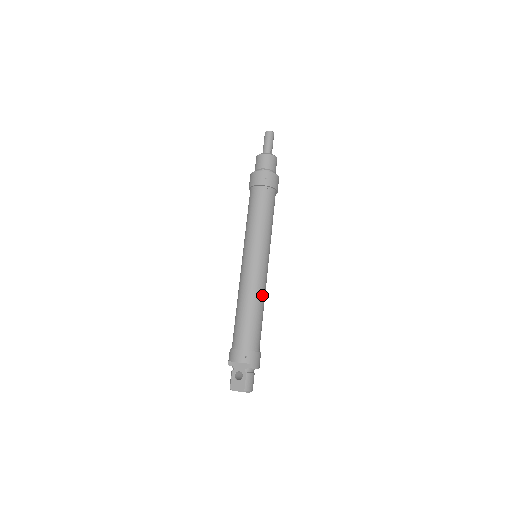
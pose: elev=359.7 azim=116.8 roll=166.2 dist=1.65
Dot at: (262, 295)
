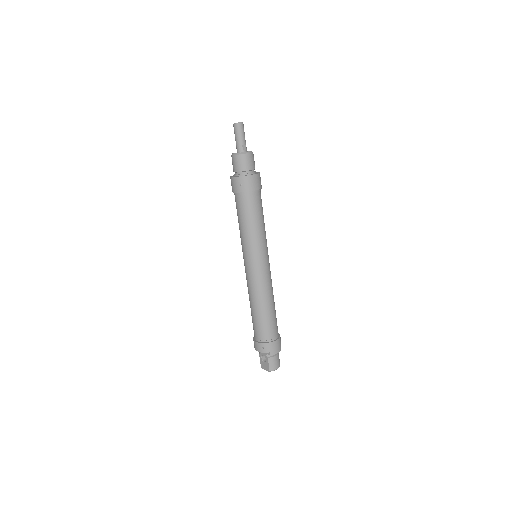
Dot at: (266, 294)
